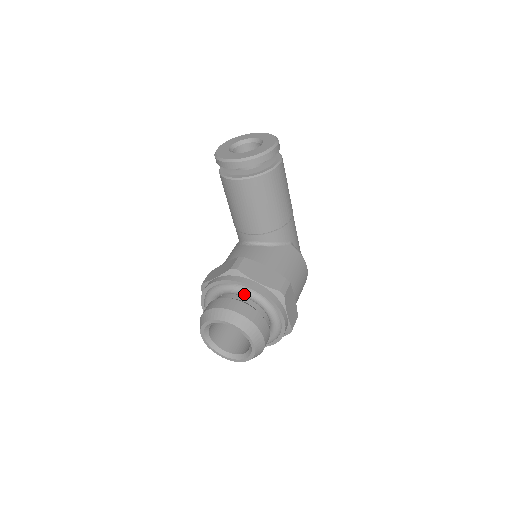
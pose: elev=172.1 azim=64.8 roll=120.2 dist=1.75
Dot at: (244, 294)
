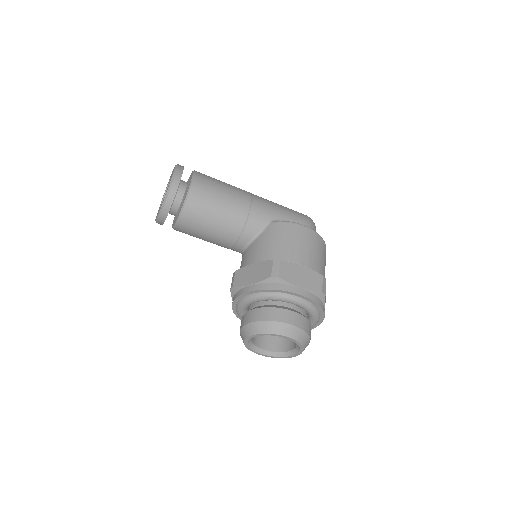
Dot at: (250, 302)
